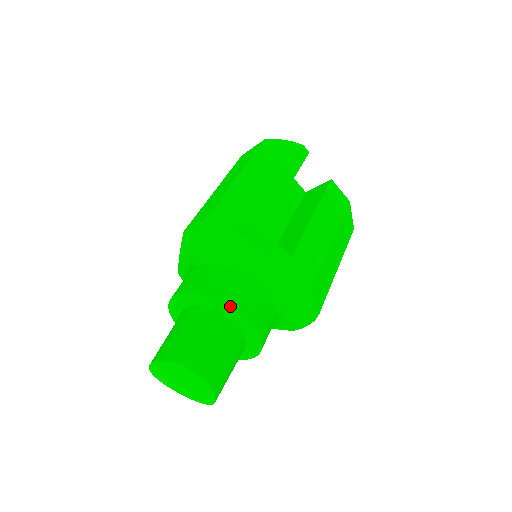
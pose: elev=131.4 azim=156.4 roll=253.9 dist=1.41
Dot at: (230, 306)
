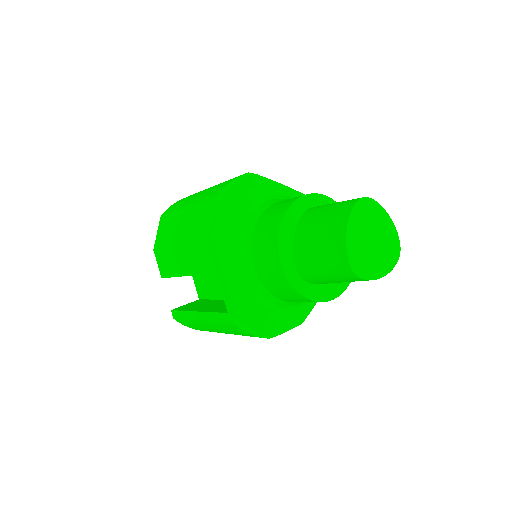
Dot at: (312, 194)
